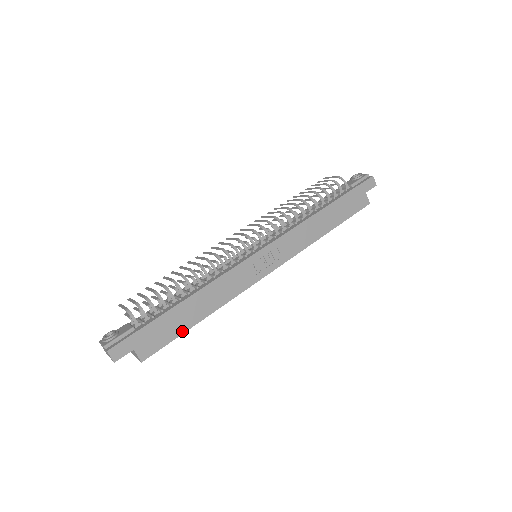
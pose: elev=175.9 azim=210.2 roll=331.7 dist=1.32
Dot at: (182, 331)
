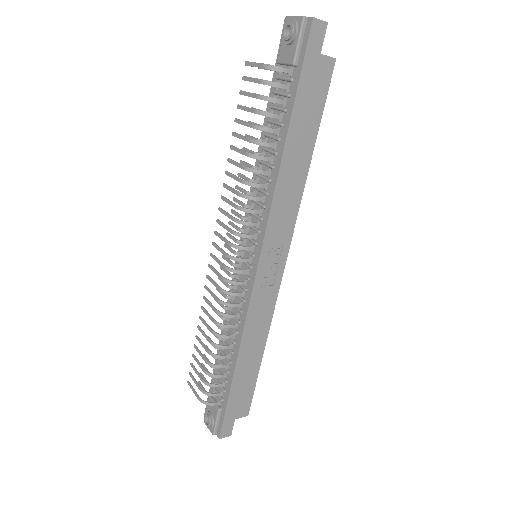
Dot at: (255, 376)
